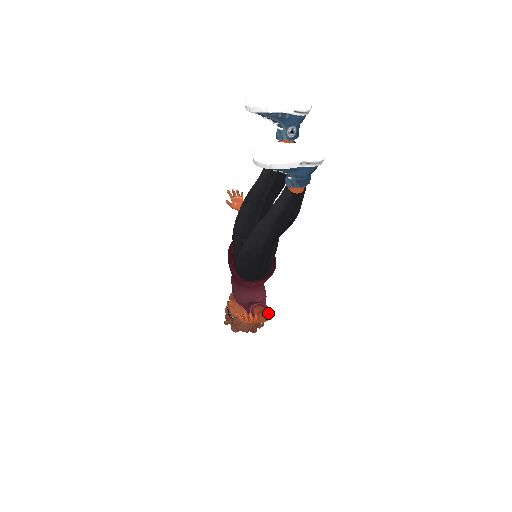
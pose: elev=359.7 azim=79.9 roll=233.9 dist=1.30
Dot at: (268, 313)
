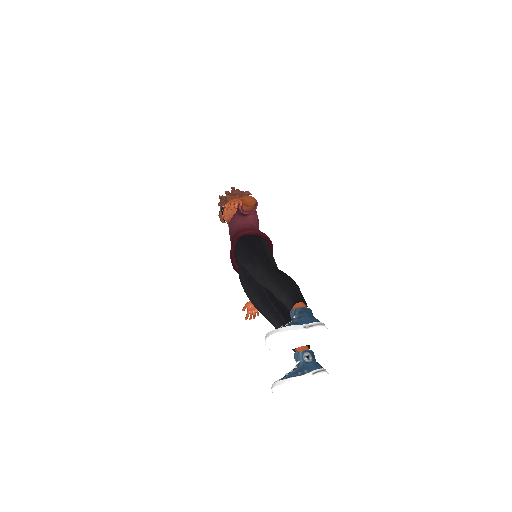
Dot at: occluded
